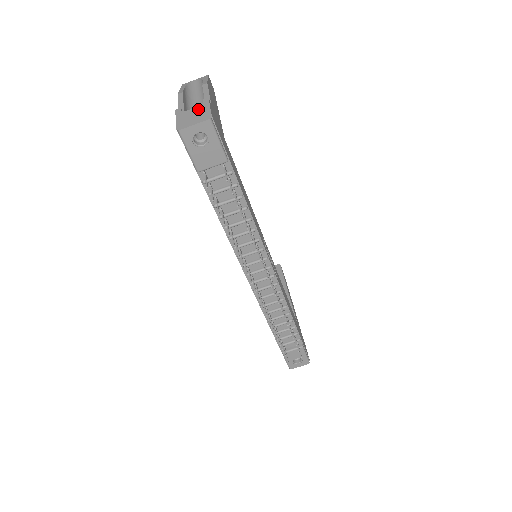
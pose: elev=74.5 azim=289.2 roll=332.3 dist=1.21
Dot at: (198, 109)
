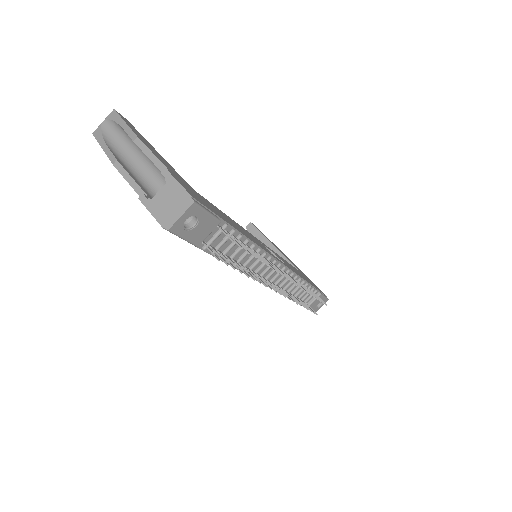
Dot at: (167, 191)
